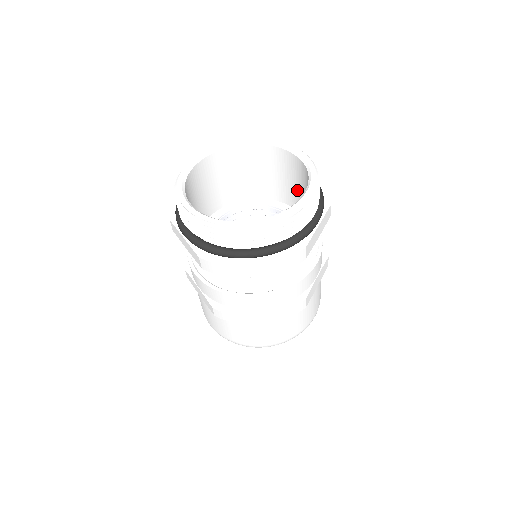
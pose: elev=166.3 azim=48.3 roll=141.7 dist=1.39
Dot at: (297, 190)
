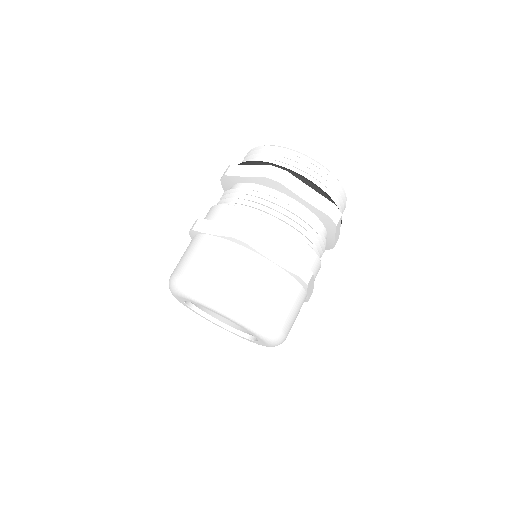
Dot at: occluded
